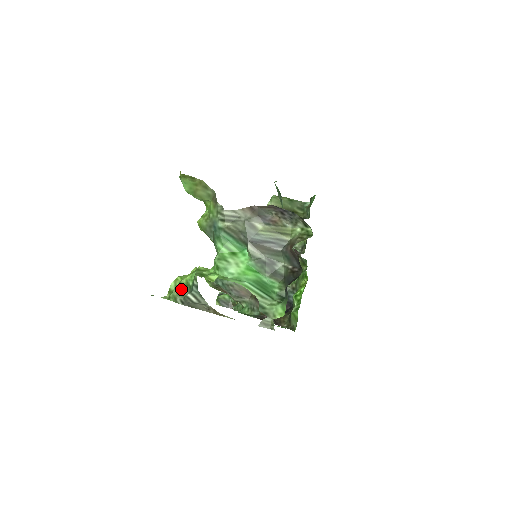
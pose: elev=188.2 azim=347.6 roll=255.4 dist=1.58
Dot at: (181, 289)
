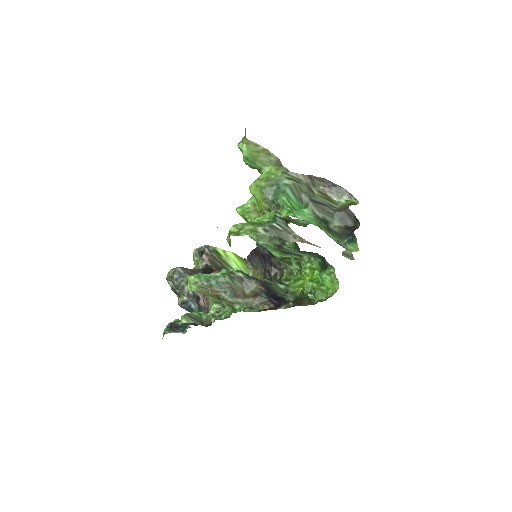
Dot at: (256, 224)
